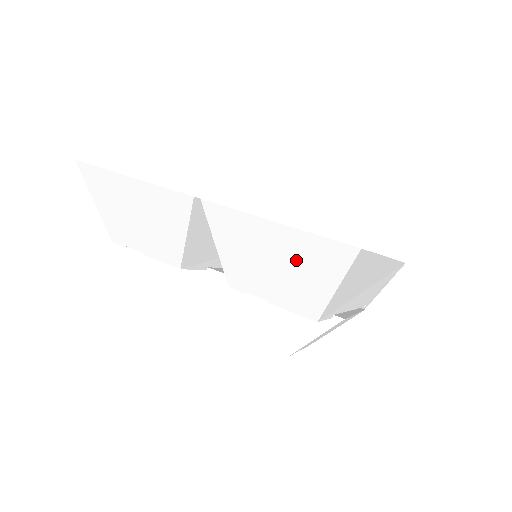
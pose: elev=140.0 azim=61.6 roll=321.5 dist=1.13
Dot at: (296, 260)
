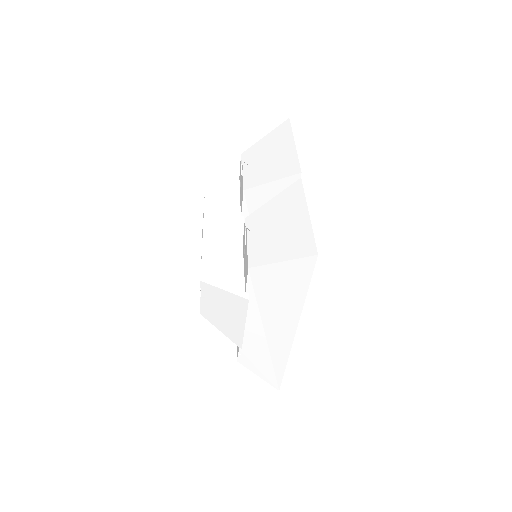
Dot at: (289, 235)
